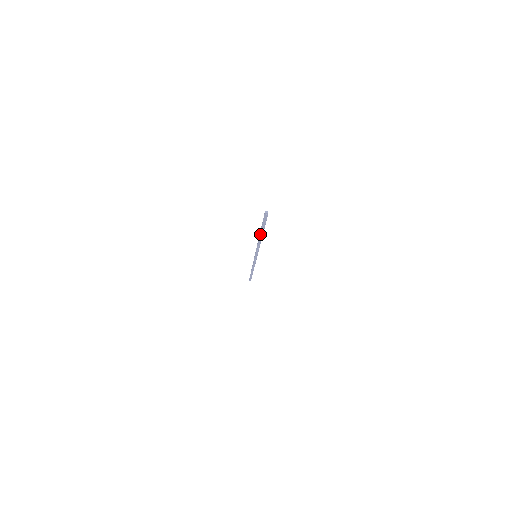
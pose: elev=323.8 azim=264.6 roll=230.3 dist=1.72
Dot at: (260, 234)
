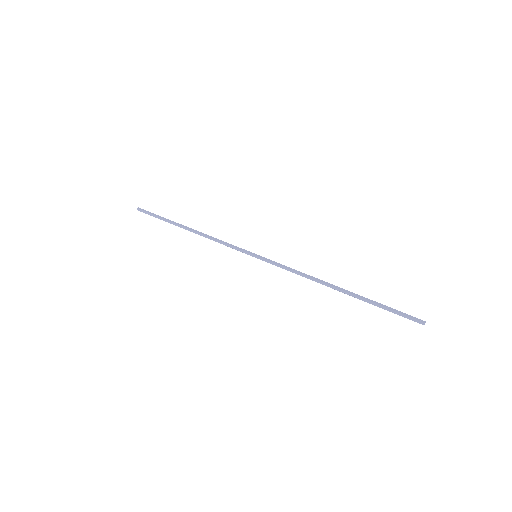
Dot at: (348, 294)
